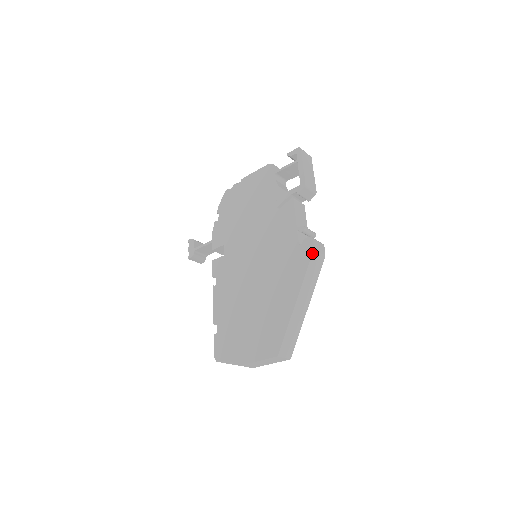
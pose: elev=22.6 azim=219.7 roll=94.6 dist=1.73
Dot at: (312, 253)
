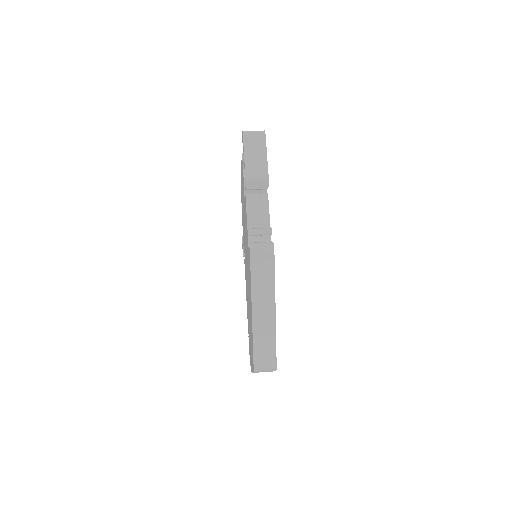
Dot at: (250, 263)
